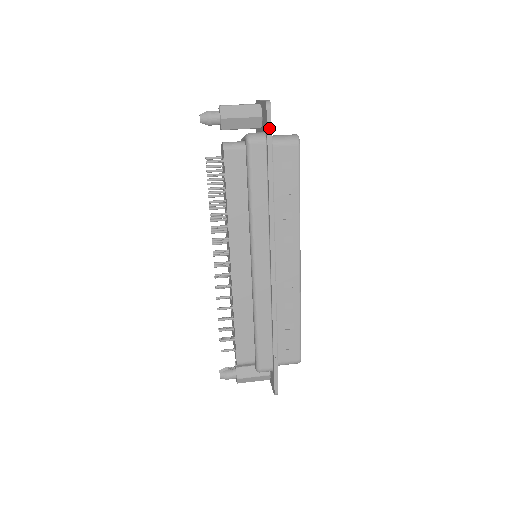
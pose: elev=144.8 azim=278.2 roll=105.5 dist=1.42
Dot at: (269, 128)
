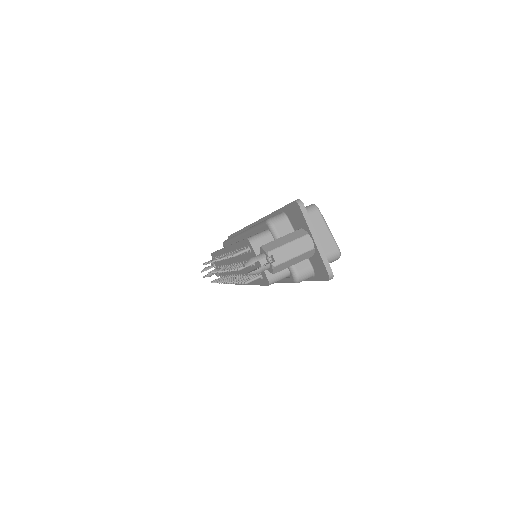
Dot at: (322, 280)
